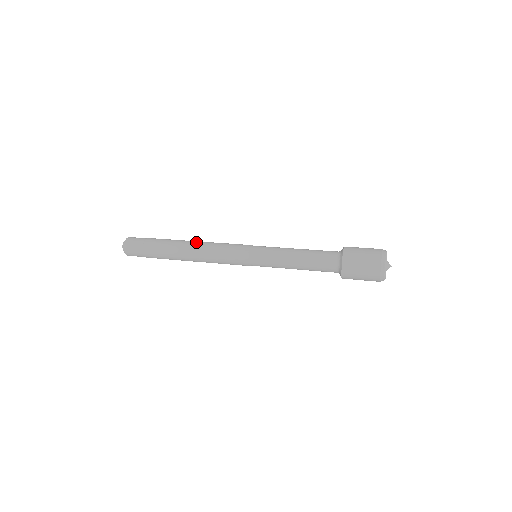
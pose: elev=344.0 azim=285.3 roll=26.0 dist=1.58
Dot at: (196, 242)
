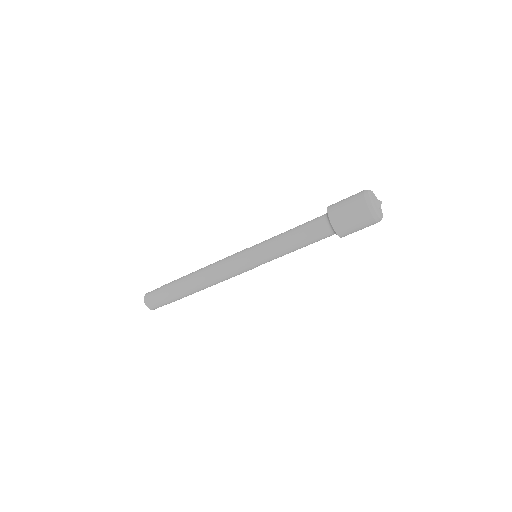
Dot at: occluded
